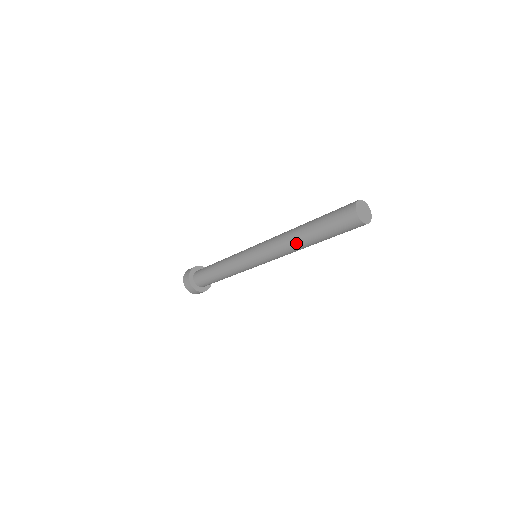
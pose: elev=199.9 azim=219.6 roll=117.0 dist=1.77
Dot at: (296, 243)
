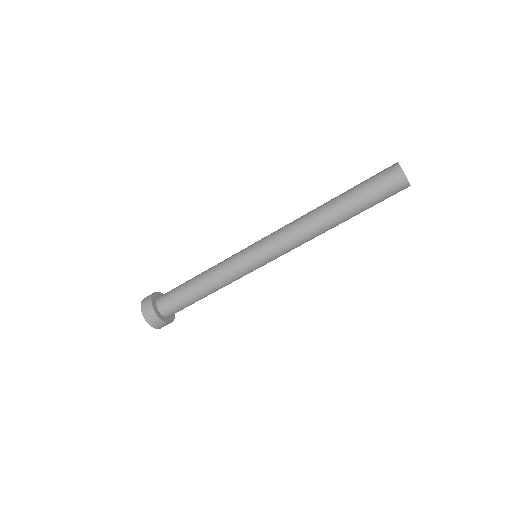
Dot at: (319, 215)
